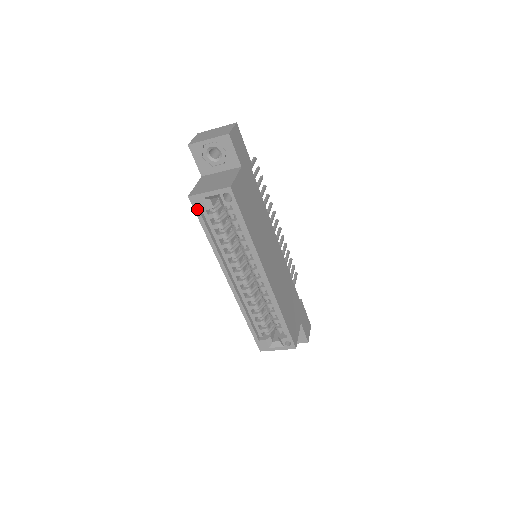
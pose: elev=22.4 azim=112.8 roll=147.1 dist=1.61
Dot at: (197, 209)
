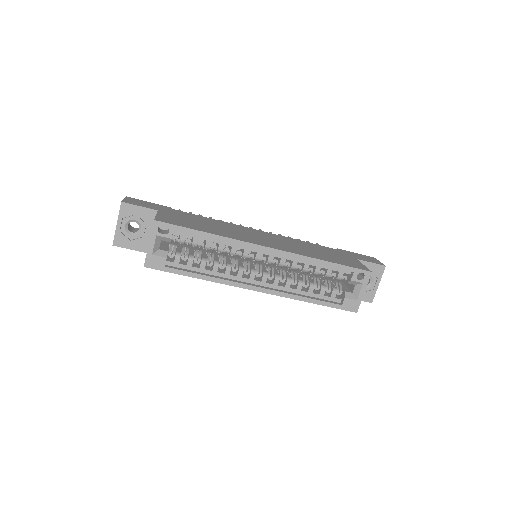
Dot at: (161, 267)
